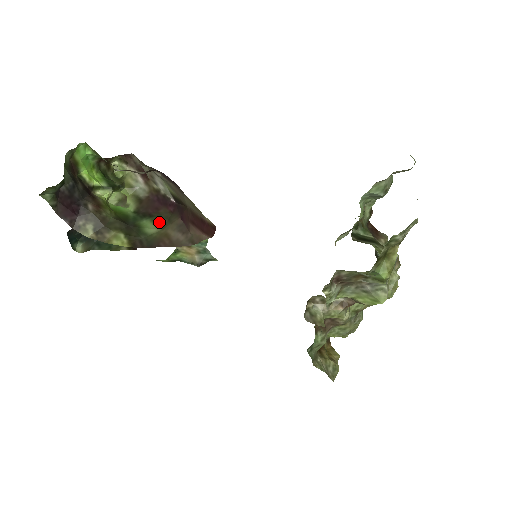
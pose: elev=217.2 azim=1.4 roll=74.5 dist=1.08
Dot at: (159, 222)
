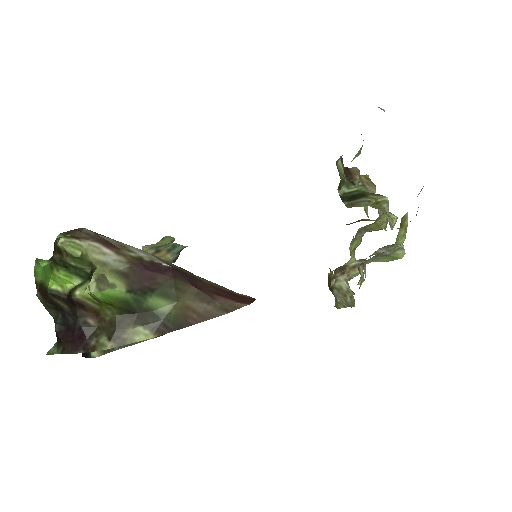
Dot at: (167, 294)
